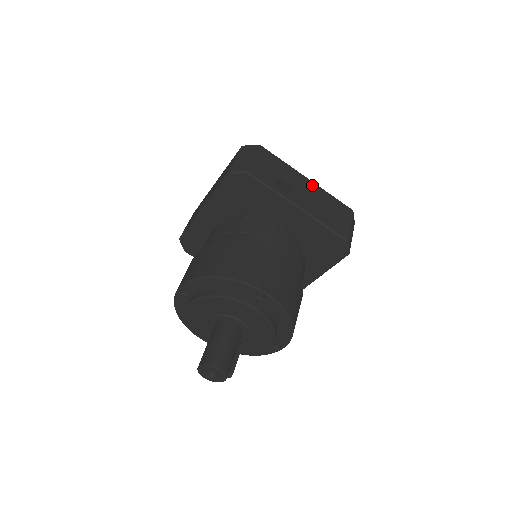
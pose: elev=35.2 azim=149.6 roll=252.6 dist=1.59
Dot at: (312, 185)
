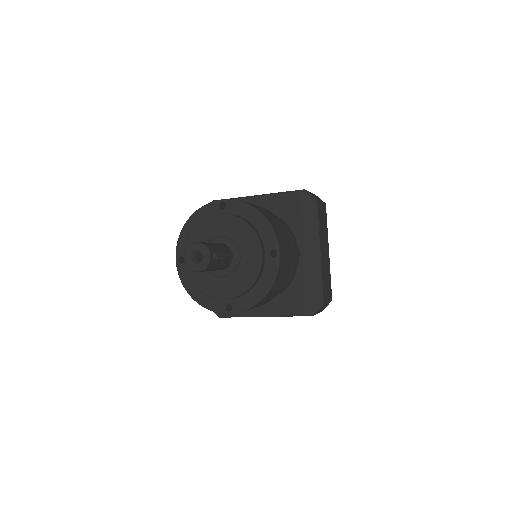
Dot at: occluded
